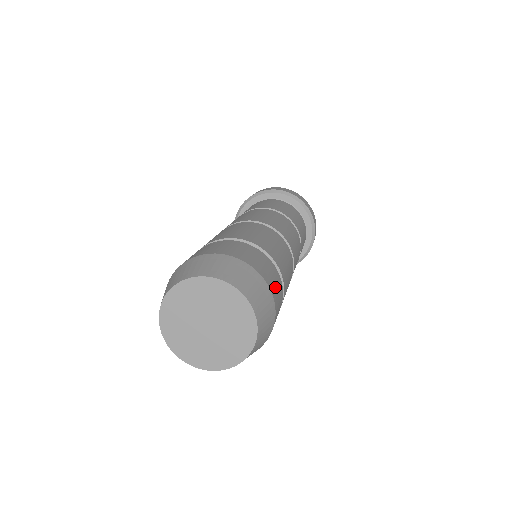
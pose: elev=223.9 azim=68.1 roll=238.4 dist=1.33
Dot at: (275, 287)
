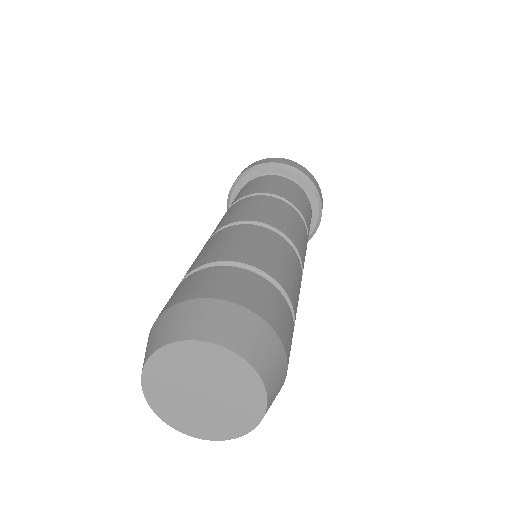
Dot at: (264, 303)
